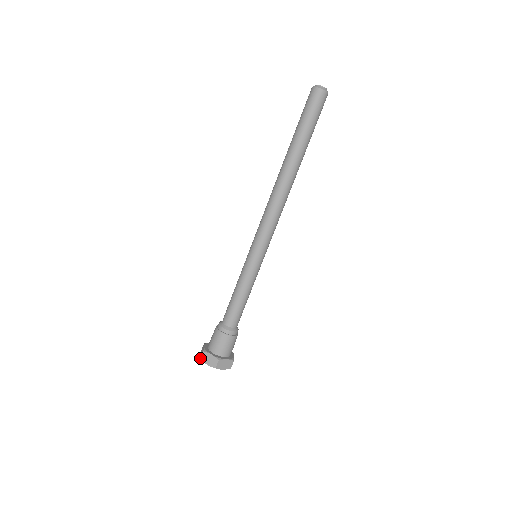
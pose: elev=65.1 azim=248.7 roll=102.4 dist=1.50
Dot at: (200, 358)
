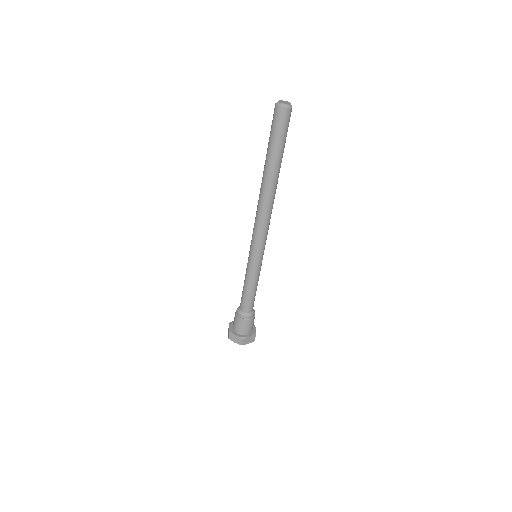
Dot at: (228, 338)
